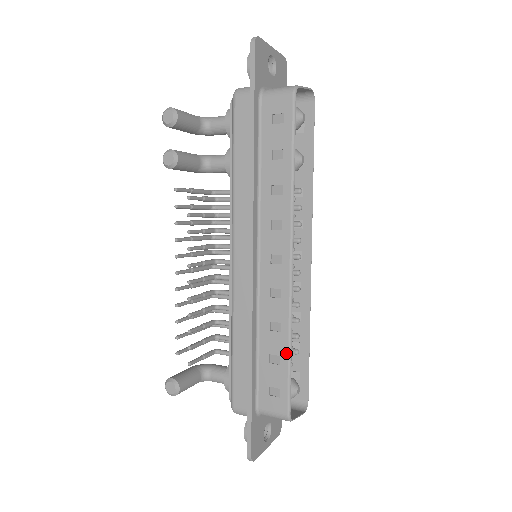
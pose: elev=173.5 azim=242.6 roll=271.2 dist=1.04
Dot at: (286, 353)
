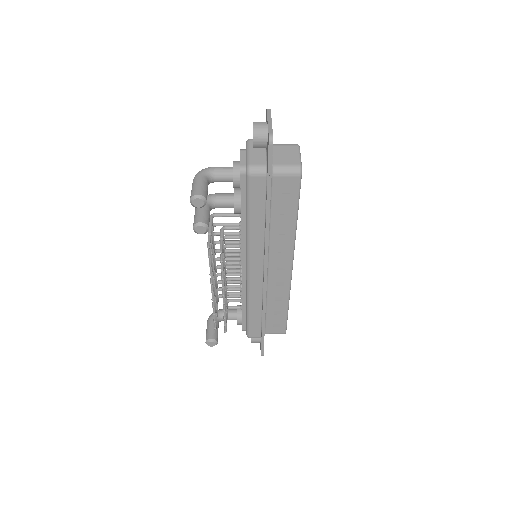
Dot at: (286, 309)
